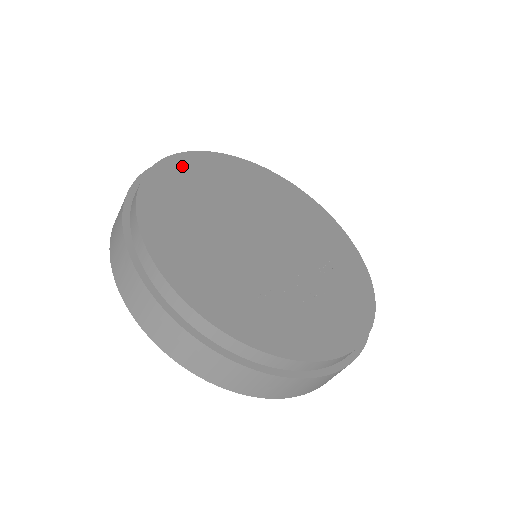
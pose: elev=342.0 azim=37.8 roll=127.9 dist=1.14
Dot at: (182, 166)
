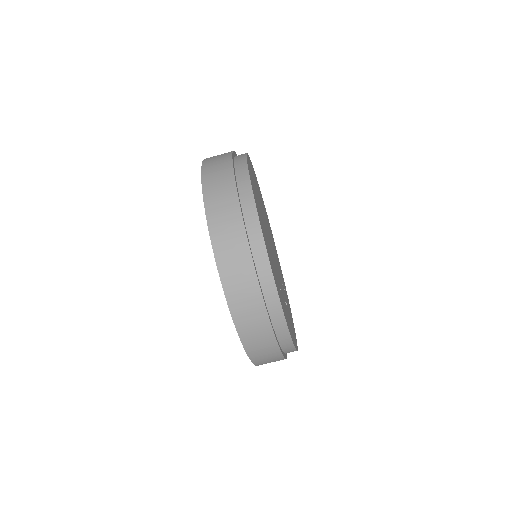
Dot at: occluded
